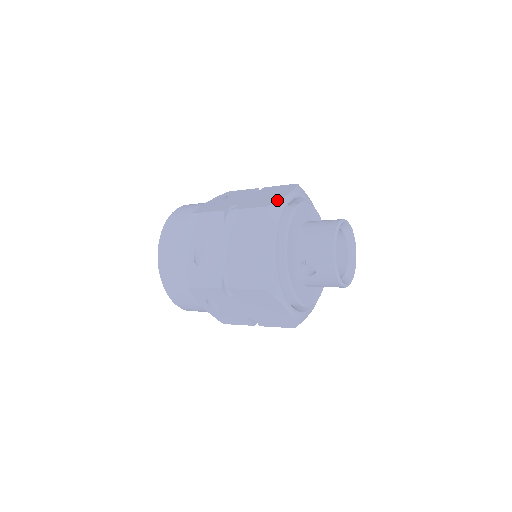
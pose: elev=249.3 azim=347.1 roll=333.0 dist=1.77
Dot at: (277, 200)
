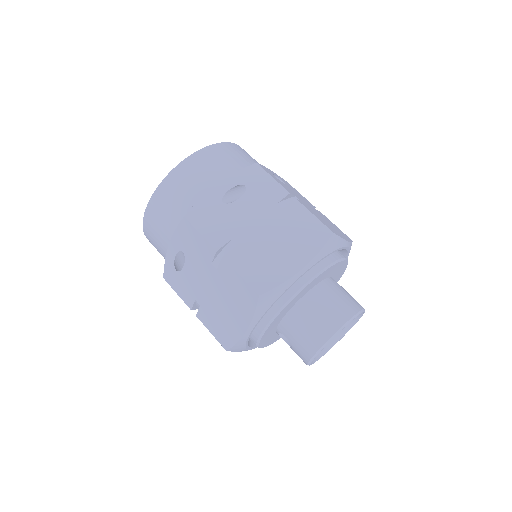
Dot at: (279, 283)
